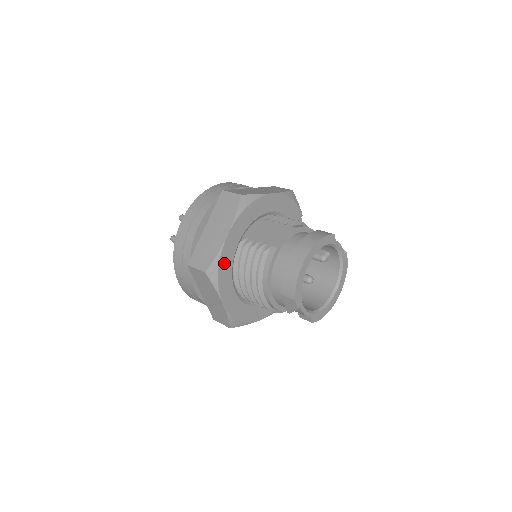
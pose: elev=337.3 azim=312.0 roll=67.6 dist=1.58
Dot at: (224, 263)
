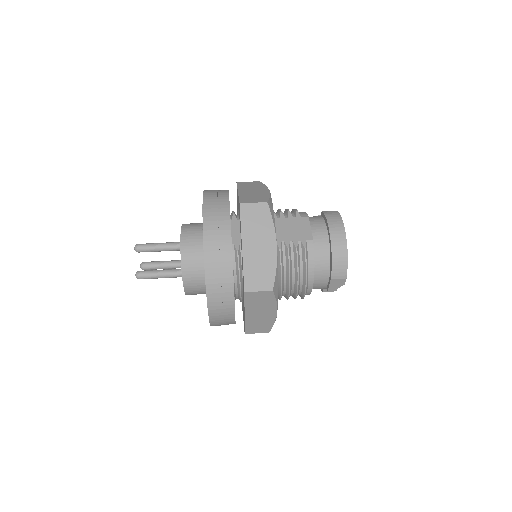
Dot at: occluded
